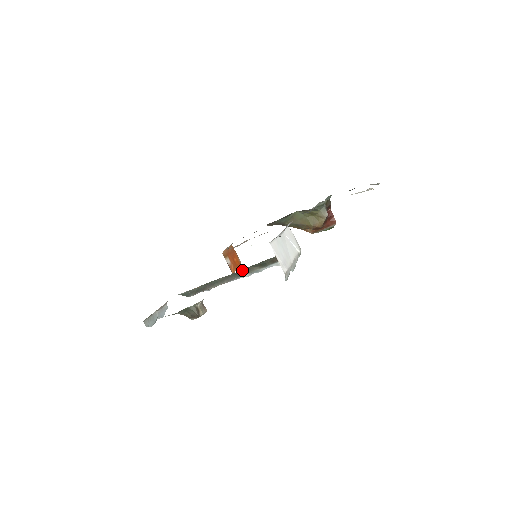
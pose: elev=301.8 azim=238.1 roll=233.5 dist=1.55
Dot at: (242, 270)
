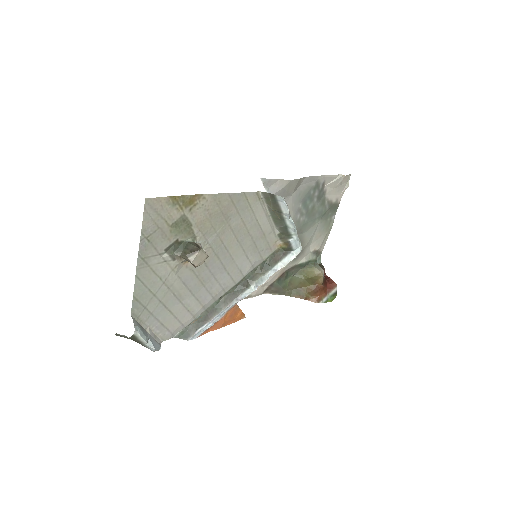
Dot at: (245, 280)
